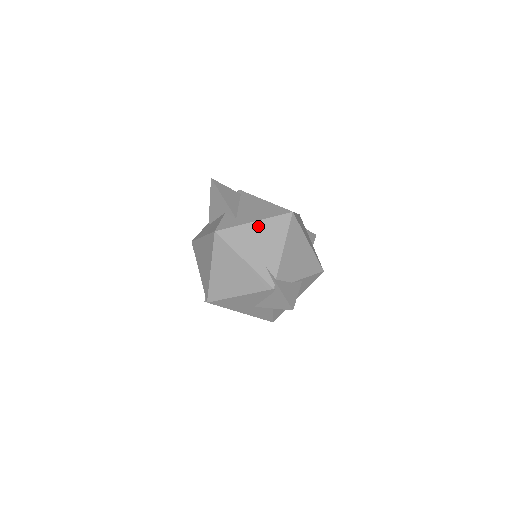
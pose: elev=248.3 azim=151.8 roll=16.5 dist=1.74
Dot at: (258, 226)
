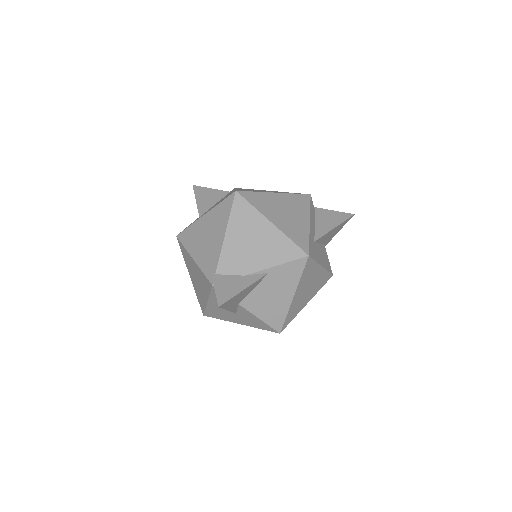
Dot at: (207, 218)
